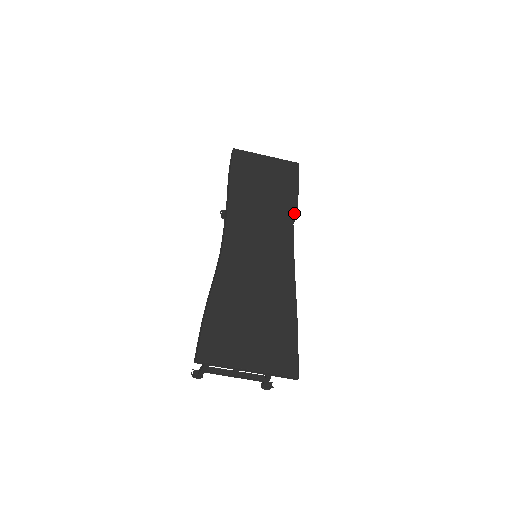
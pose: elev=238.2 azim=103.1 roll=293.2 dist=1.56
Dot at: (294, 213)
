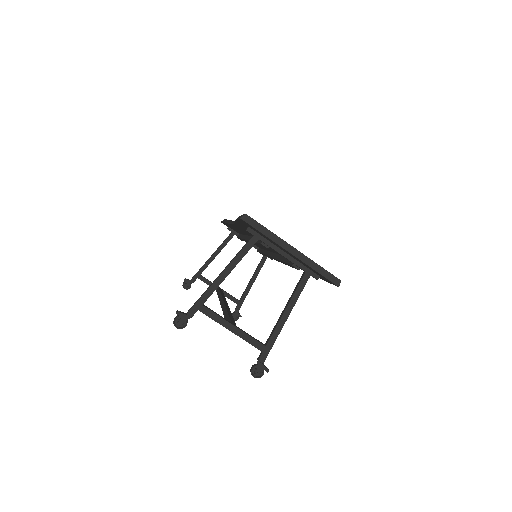
Dot at: occluded
